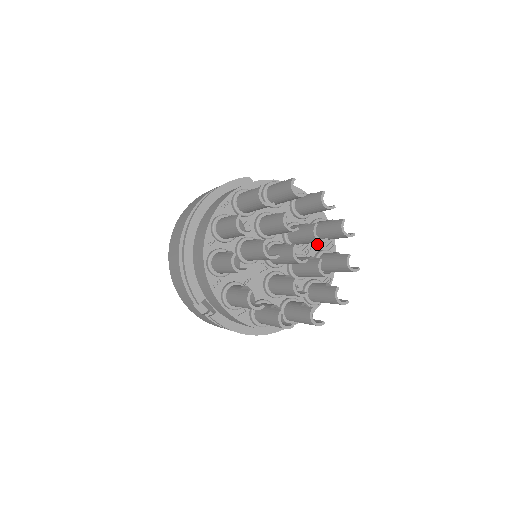
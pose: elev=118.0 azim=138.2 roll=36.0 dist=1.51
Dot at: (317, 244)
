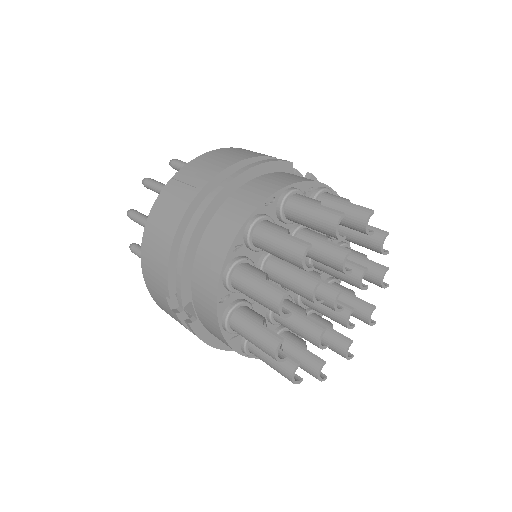
Dot at: occluded
